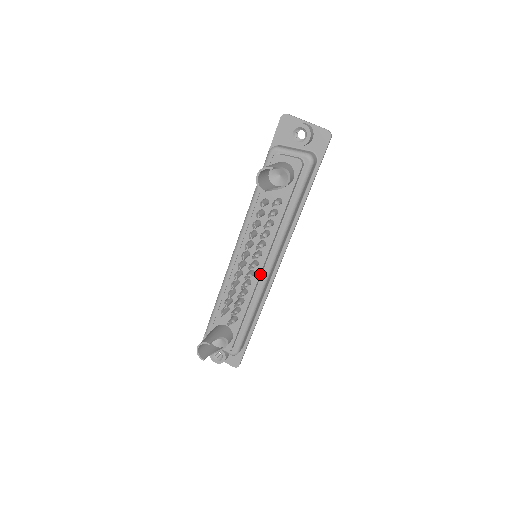
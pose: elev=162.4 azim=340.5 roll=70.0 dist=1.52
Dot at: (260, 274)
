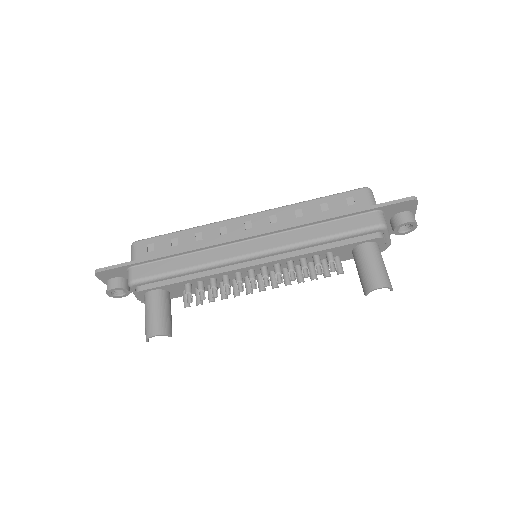
Dot at: occluded
